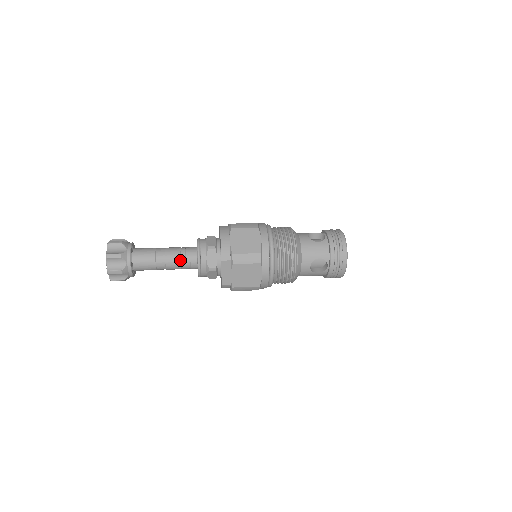
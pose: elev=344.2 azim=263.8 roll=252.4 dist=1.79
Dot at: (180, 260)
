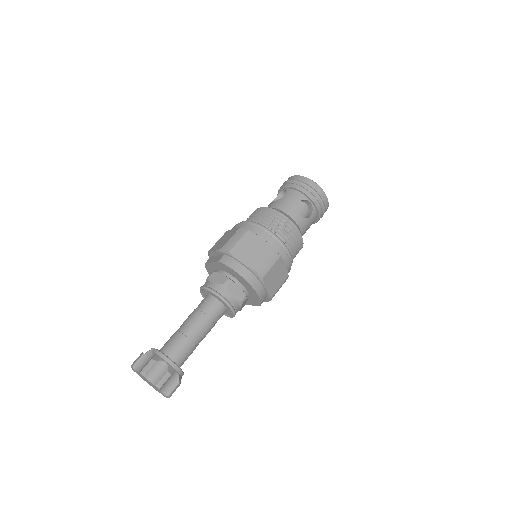
Dot at: occluded
